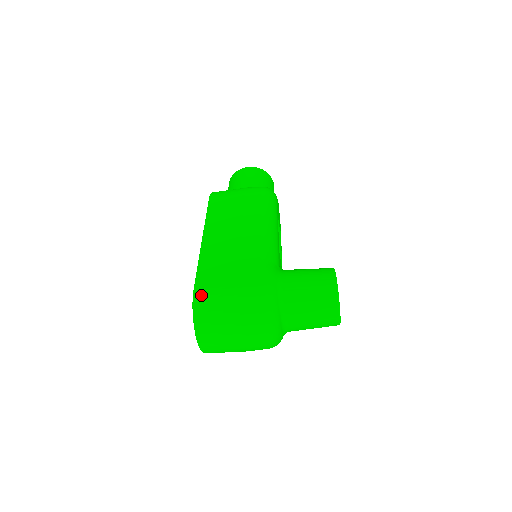
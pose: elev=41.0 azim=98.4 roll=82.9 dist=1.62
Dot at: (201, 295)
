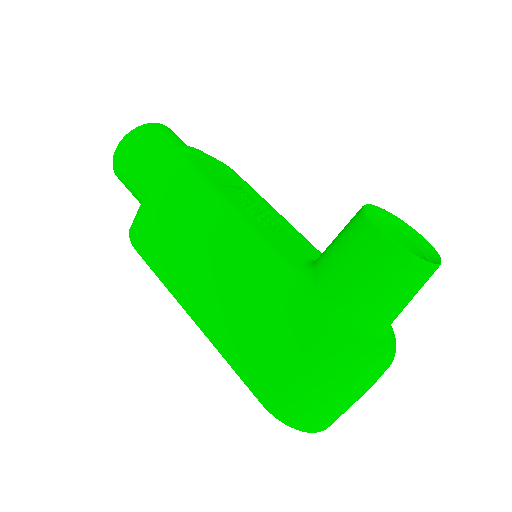
Dot at: (277, 407)
